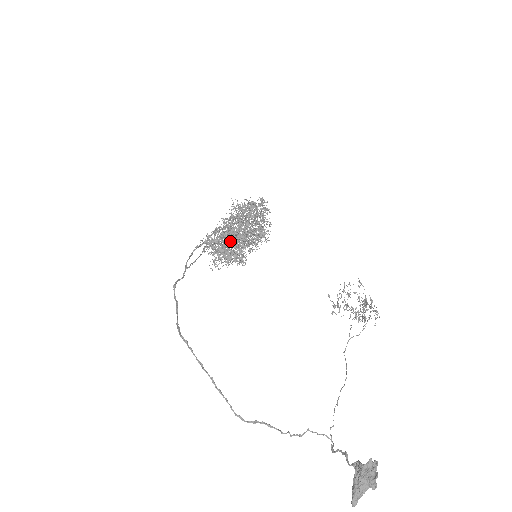
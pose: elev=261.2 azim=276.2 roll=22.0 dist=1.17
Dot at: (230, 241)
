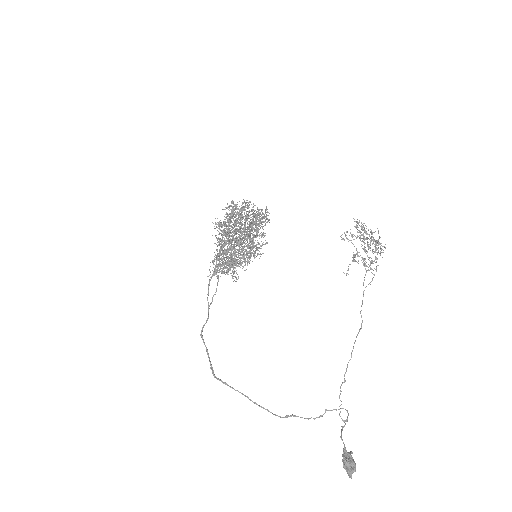
Dot at: (230, 257)
